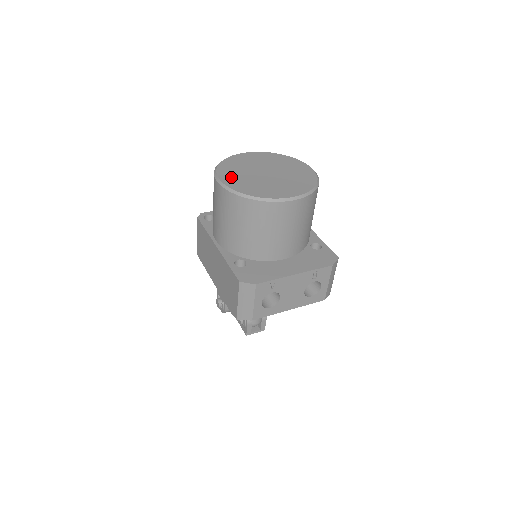
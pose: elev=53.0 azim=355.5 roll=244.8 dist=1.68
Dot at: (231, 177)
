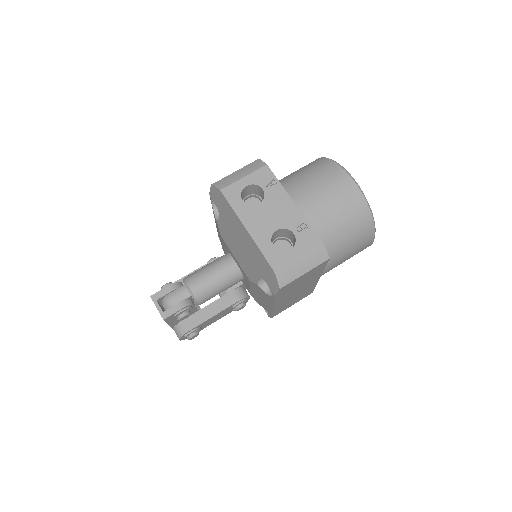
Dot at: occluded
